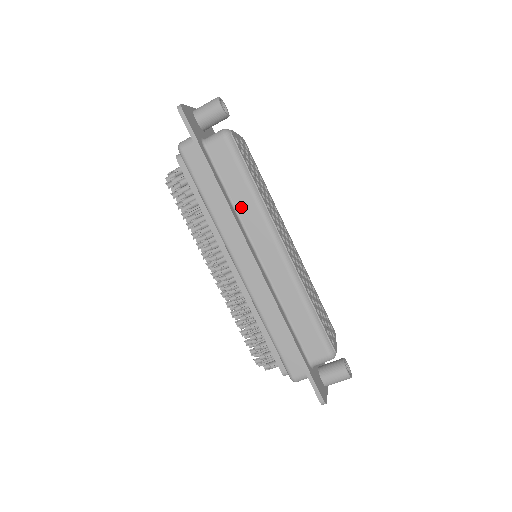
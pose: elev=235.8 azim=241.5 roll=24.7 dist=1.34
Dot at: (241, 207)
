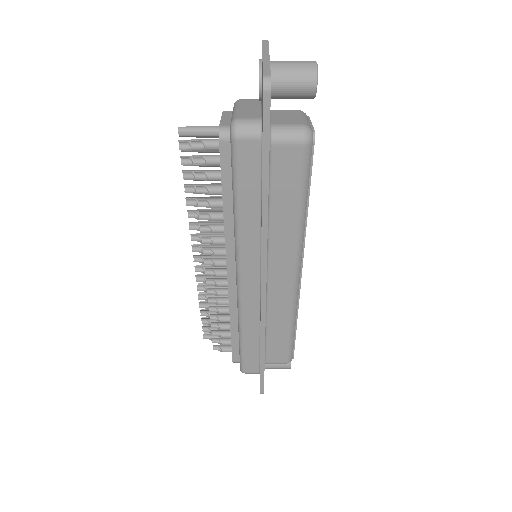
Dot at: (277, 227)
